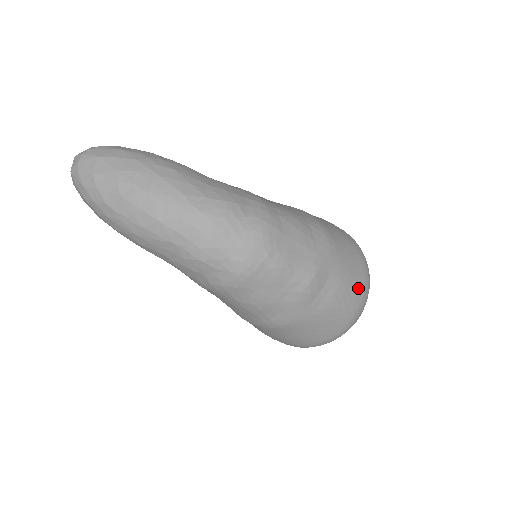
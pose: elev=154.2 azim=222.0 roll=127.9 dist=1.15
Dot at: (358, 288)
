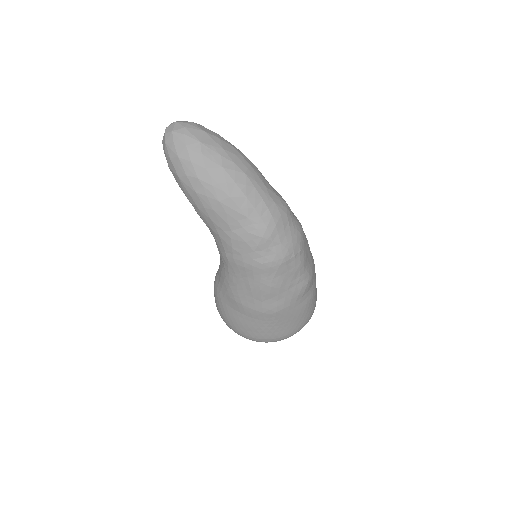
Dot at: occluded
